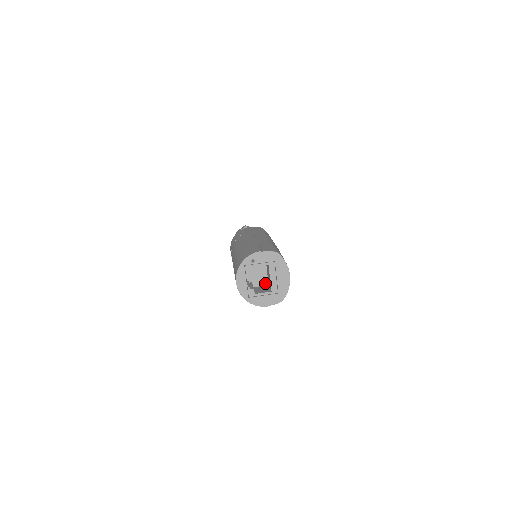
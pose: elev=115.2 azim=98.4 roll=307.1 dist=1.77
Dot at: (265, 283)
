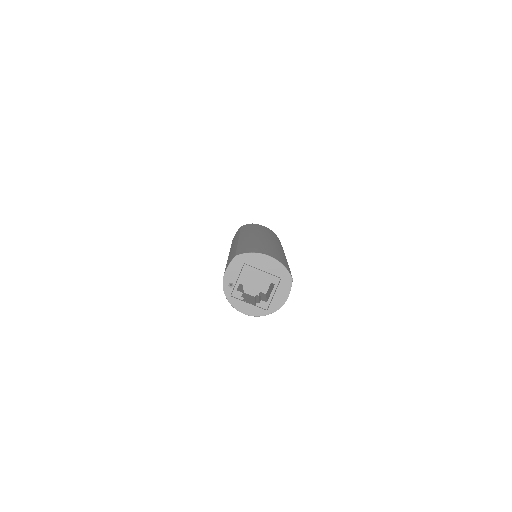
Dot at: occluded
